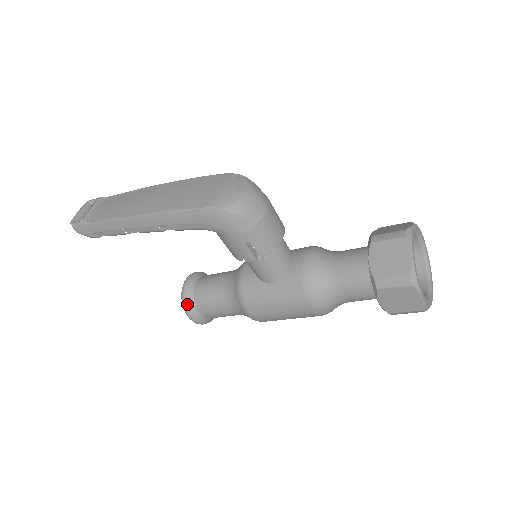
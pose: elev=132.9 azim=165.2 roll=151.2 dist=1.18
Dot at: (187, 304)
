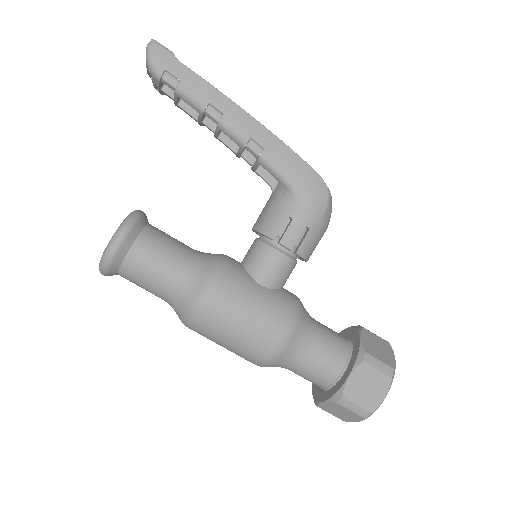
Dot at: (133, 226)
